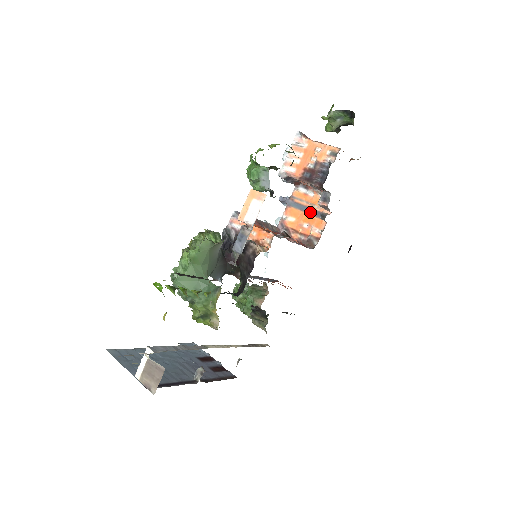
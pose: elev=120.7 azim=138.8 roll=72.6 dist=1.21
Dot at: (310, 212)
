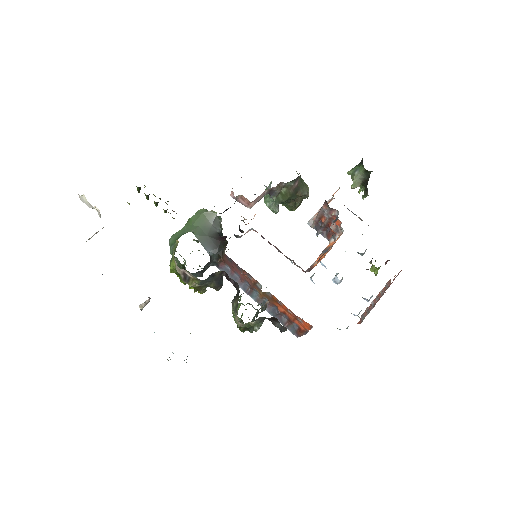
Dot at: (331, 247)
